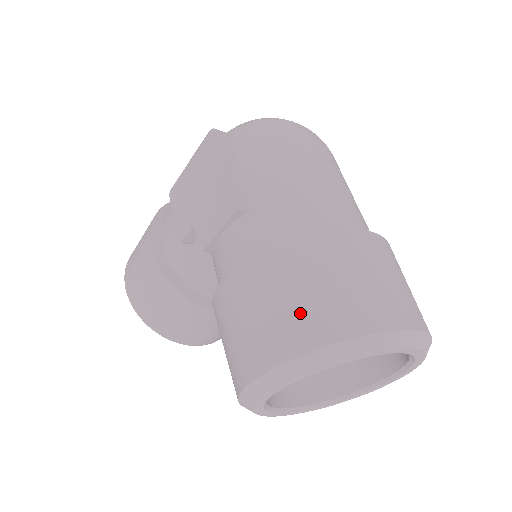
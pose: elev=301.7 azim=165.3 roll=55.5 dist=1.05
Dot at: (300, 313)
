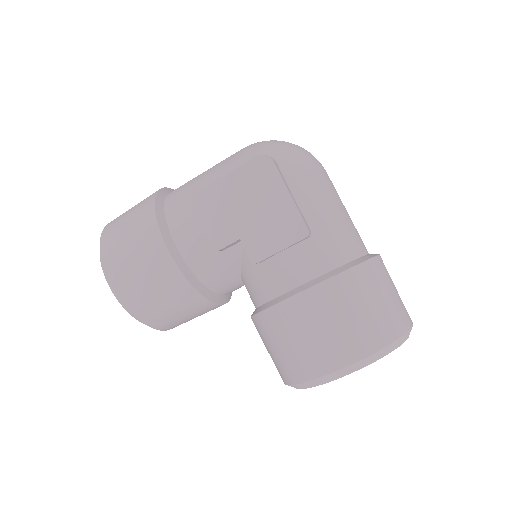
Dot at: (372, 322)
